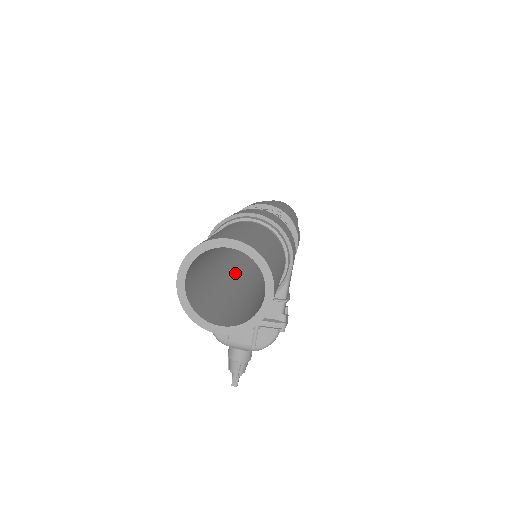
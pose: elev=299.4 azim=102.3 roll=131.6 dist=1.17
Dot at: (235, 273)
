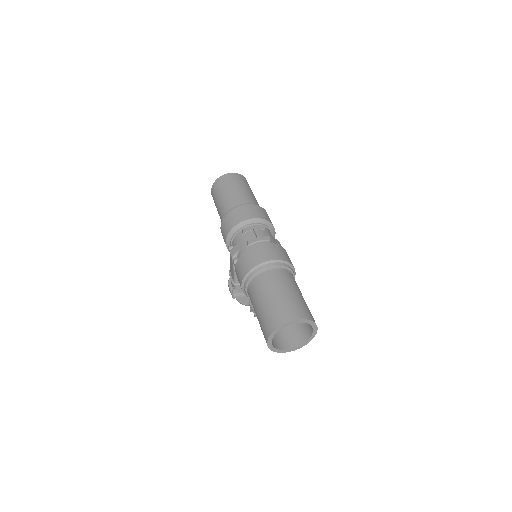
Dot at: occluded
